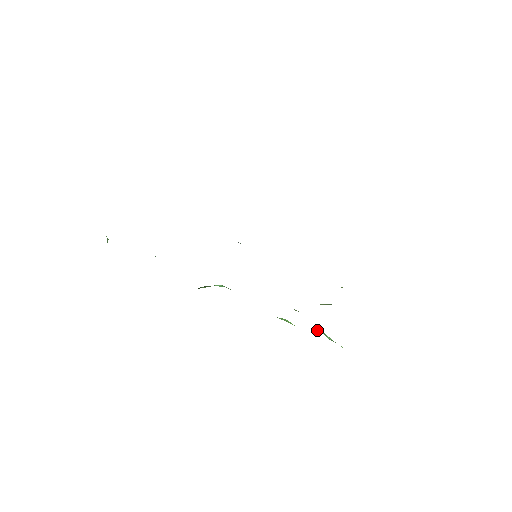
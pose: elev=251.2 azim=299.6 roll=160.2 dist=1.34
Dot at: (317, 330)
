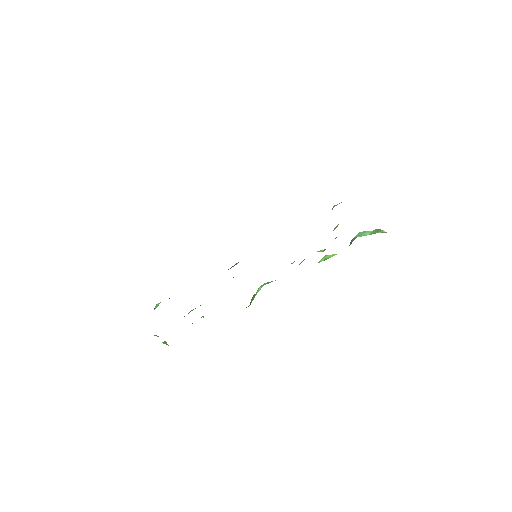
Dot at: (353, 239)
